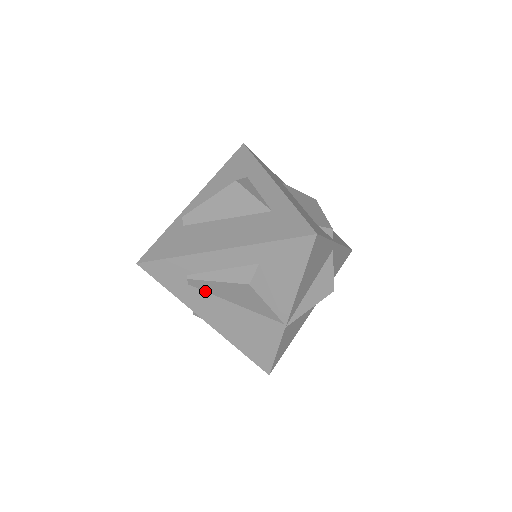
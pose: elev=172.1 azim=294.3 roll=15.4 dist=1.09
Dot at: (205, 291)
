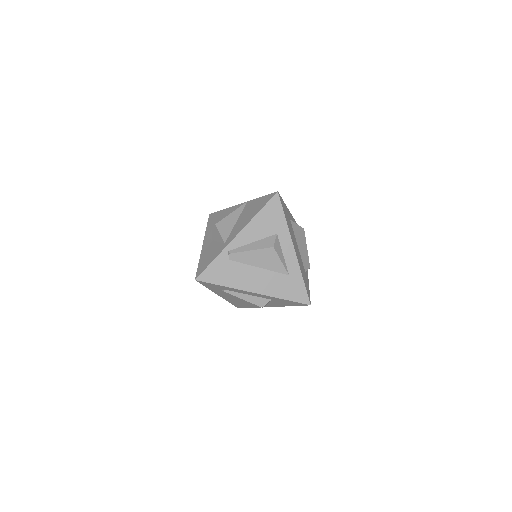
Dot at: (230, 294)
